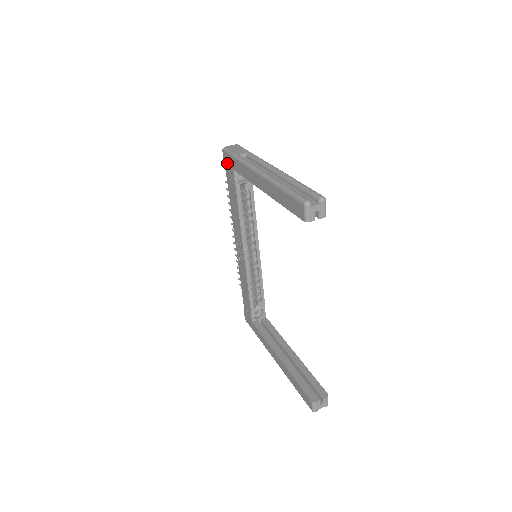
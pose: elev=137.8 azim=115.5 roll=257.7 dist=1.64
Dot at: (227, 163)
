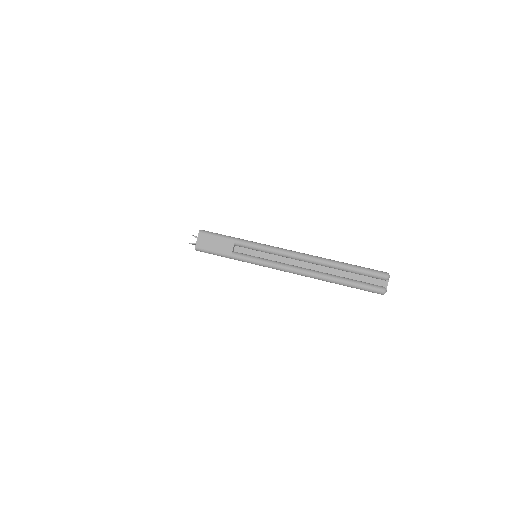
Dot at: occluded
